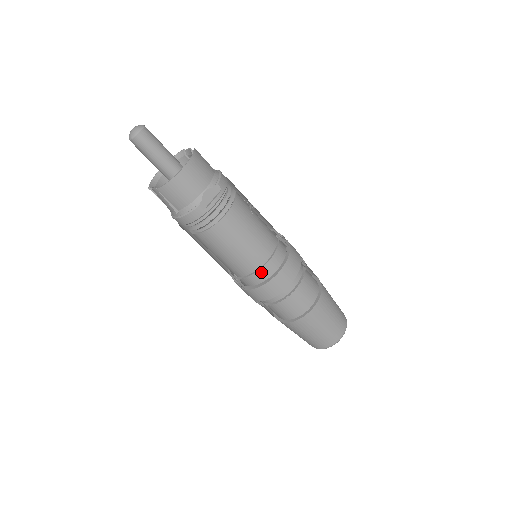
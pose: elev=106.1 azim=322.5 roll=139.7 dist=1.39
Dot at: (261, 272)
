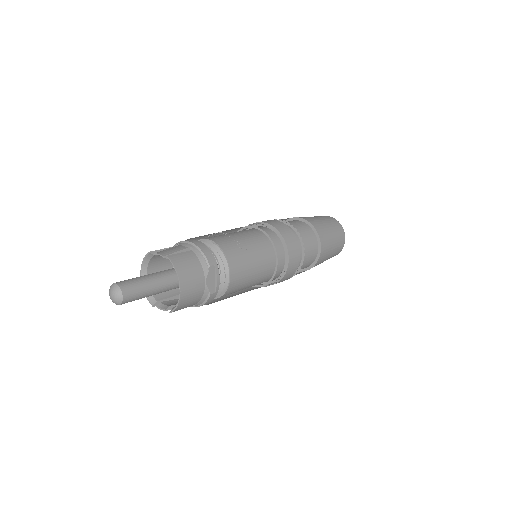
Dot at: occluded
